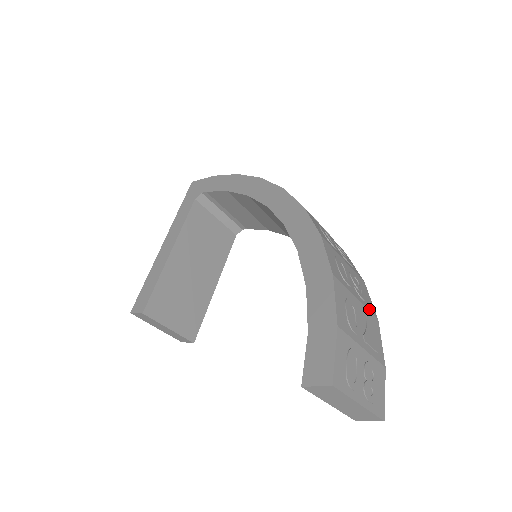
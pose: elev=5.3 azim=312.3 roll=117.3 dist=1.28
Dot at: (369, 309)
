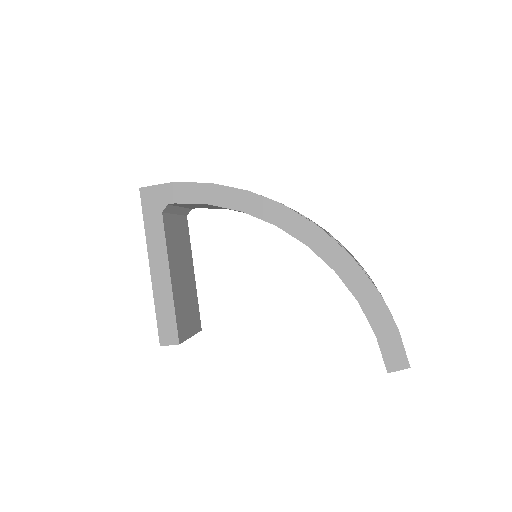
Dot at: (373, 282)
